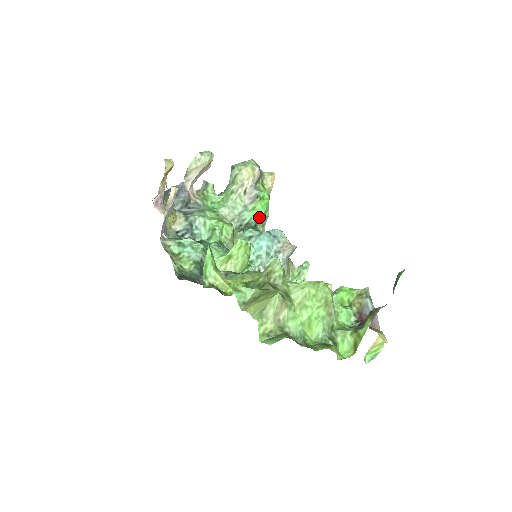
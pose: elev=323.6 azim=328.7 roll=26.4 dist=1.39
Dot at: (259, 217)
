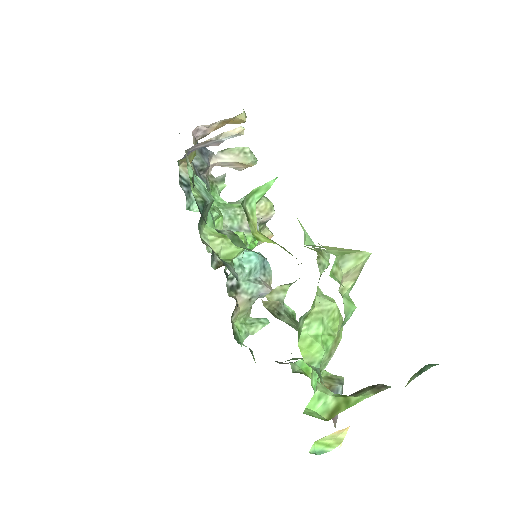
Dot at: occluded
